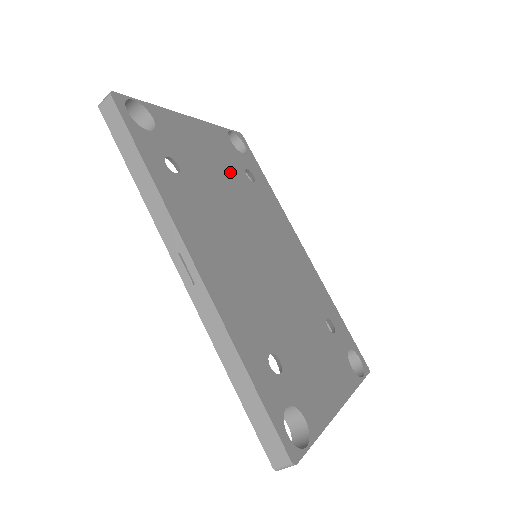
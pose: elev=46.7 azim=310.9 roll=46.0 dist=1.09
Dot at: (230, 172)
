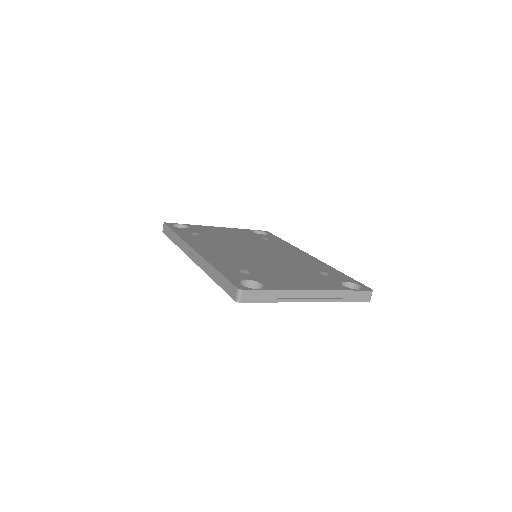
Dot at: (245, 237)
